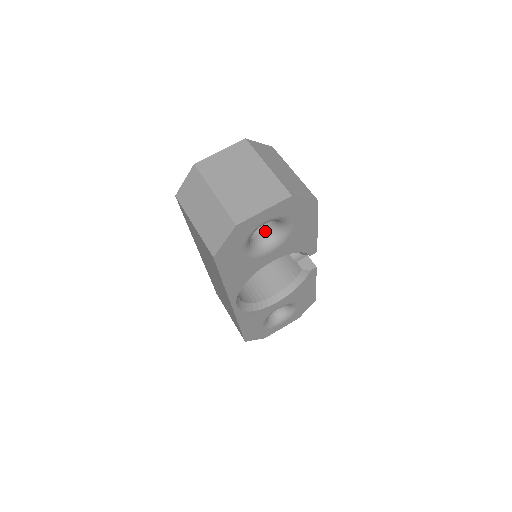
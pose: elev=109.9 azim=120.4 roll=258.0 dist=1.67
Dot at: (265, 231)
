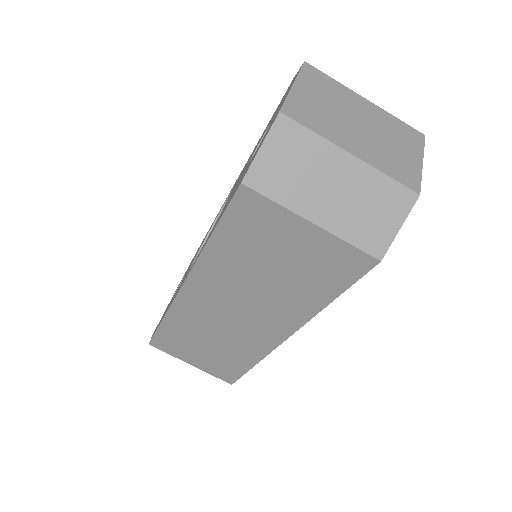
Dot at: occluded
